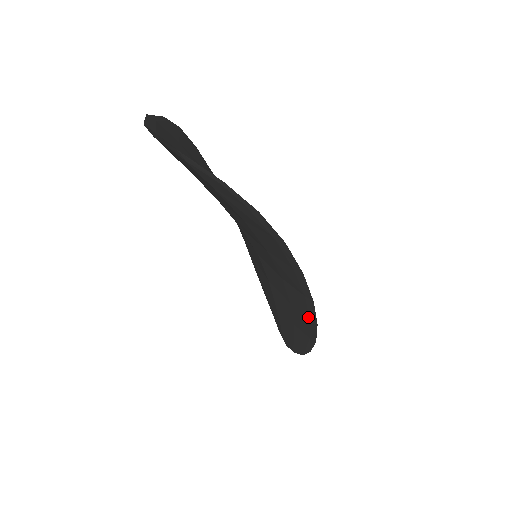
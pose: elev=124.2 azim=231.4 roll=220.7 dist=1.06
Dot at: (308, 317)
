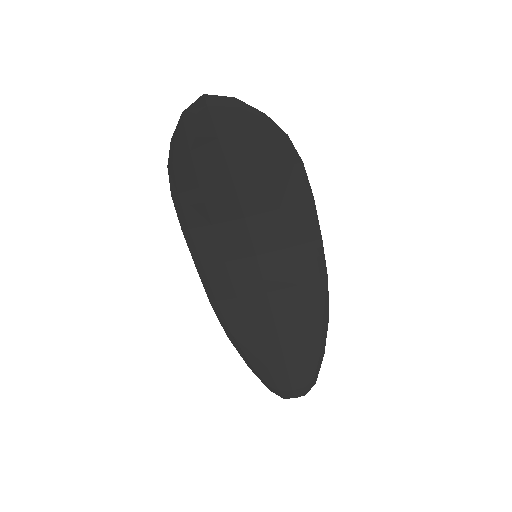
Dot at: (318, 277)
